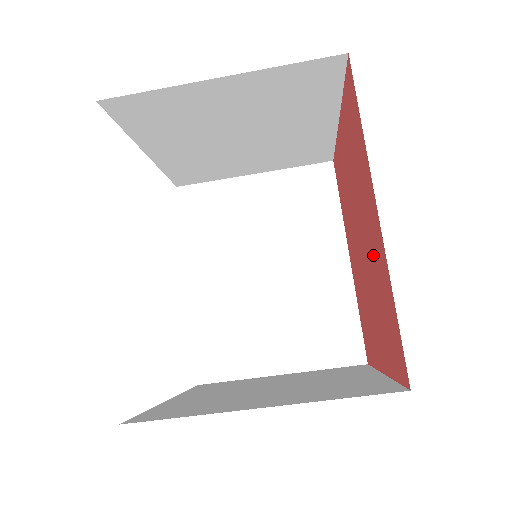
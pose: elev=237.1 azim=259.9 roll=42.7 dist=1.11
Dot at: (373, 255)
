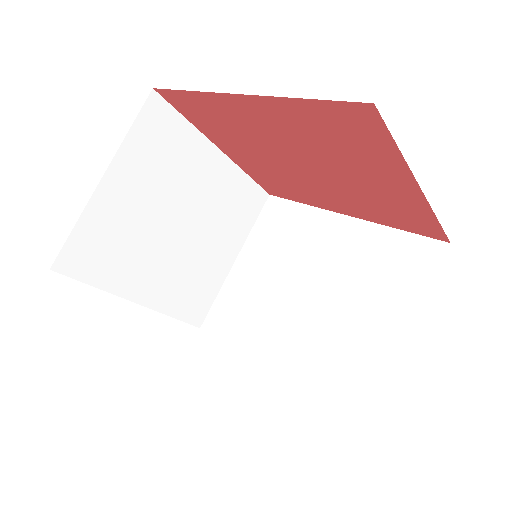
Dot at: (291, 134)
